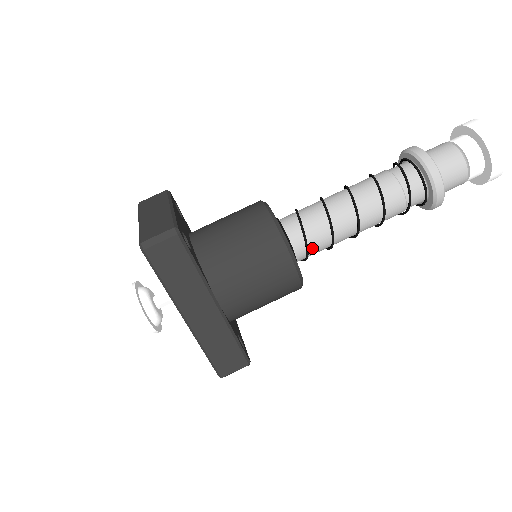
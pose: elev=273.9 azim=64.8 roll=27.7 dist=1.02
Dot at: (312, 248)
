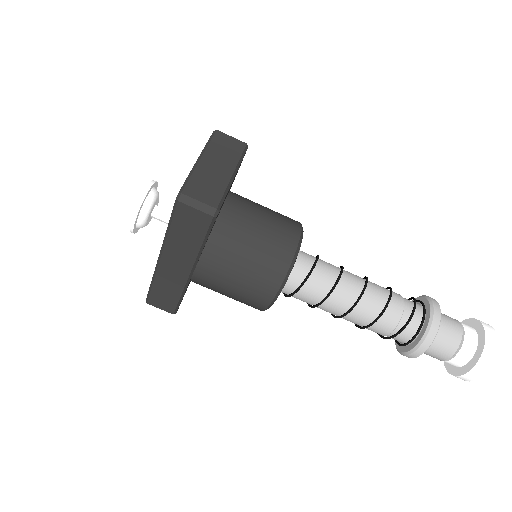
Dot at: (297, 296)
